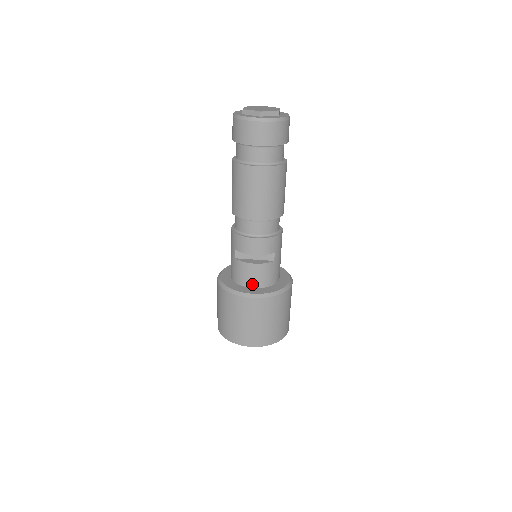
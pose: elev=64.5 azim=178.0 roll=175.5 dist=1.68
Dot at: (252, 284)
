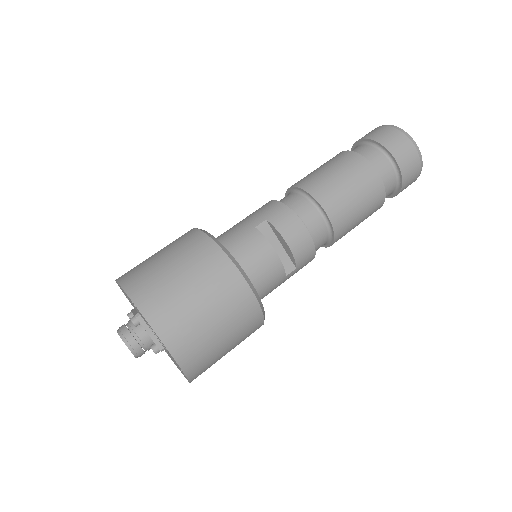
Dot at: (247, 271)
